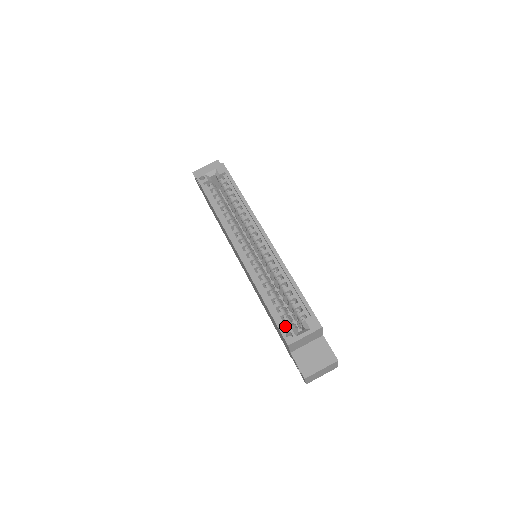
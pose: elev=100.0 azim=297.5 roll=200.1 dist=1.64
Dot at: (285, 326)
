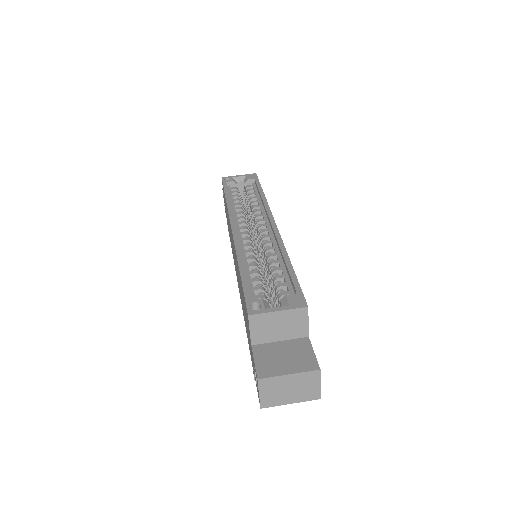
Dot at: occluded
